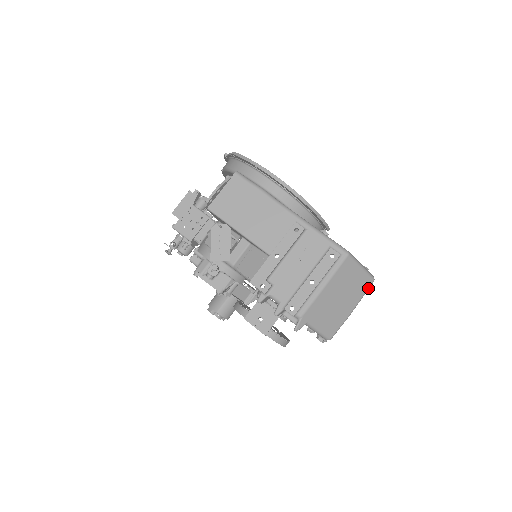
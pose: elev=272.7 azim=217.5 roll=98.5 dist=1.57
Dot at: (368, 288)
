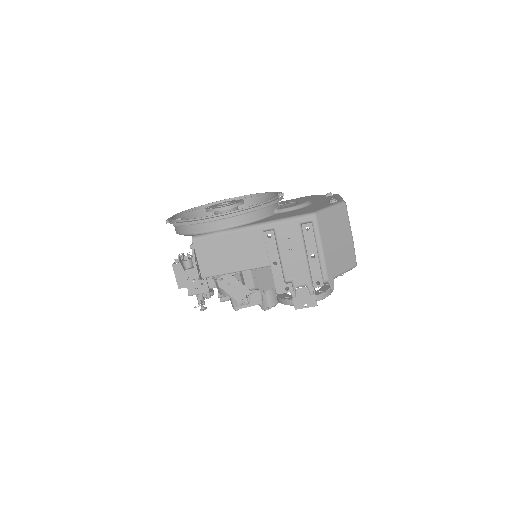
Dot at: (347, 212)
